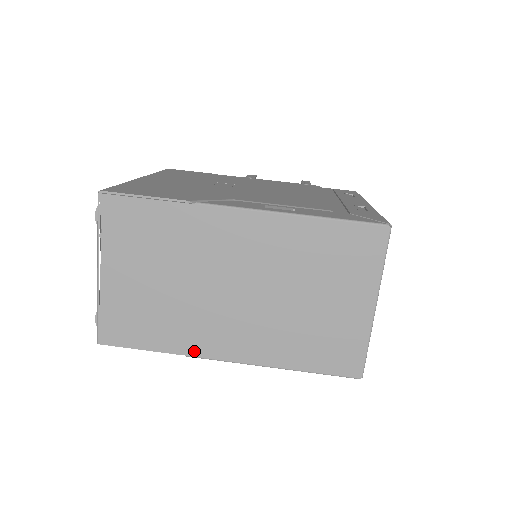
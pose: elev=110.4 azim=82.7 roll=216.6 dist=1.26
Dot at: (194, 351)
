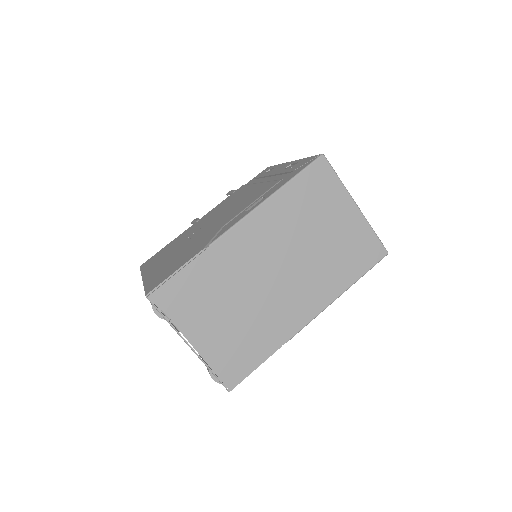
Dot at: (288, 335)
